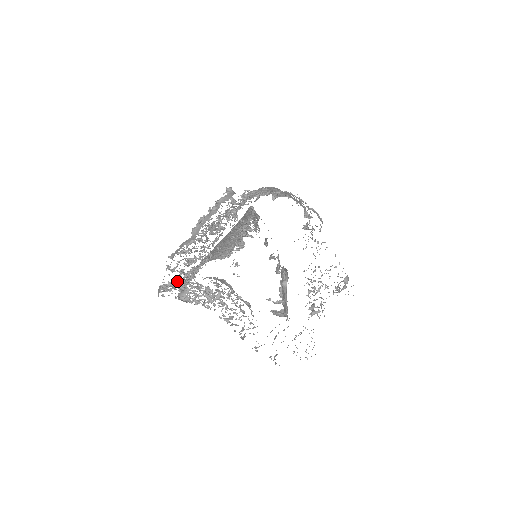
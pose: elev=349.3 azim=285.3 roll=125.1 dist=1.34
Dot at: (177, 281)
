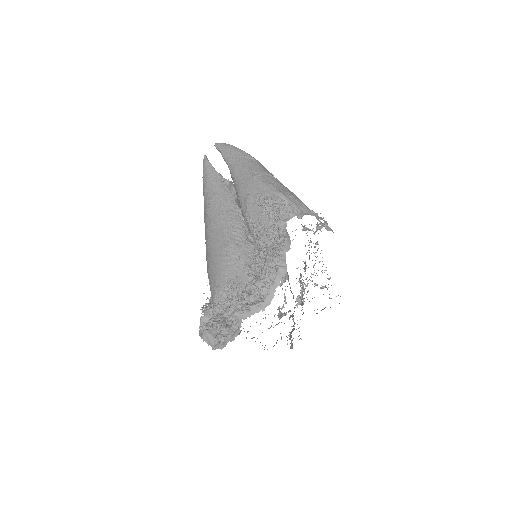
Dot at: (217, 319)
